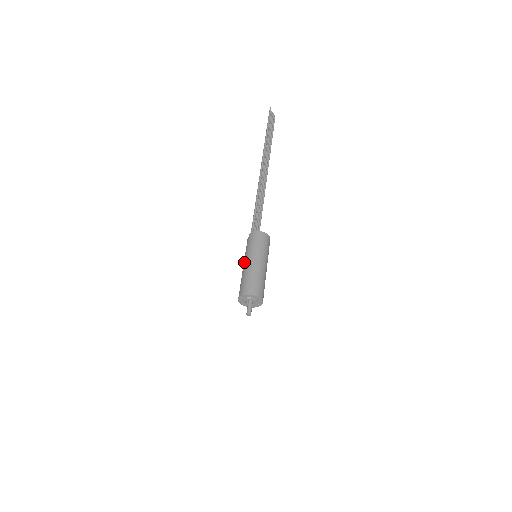
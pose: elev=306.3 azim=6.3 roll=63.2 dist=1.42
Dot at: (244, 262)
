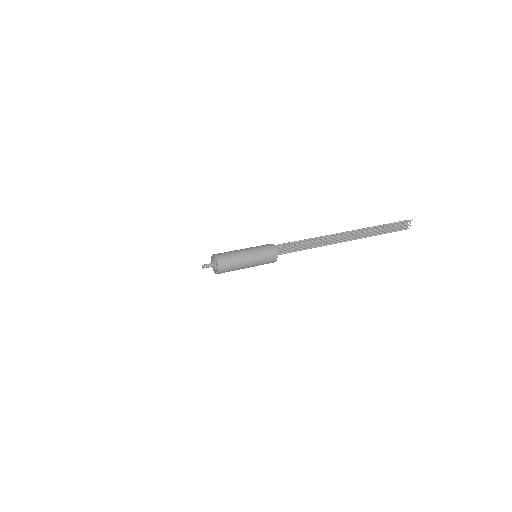
Dot at: occluded
